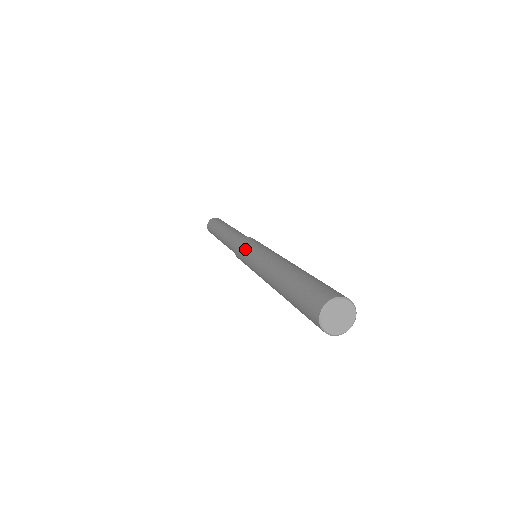
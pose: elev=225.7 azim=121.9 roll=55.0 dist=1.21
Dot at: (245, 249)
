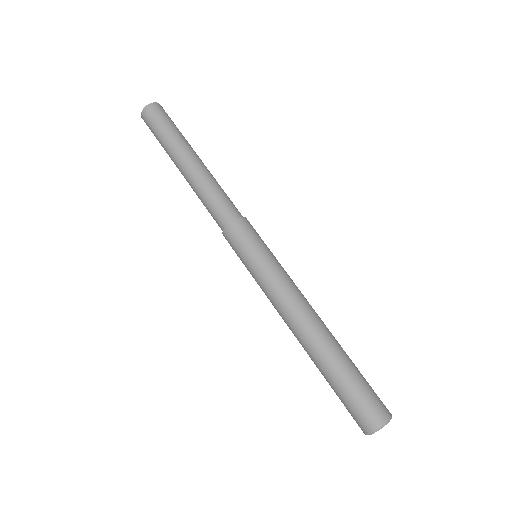
Dot at: (255, 252)
